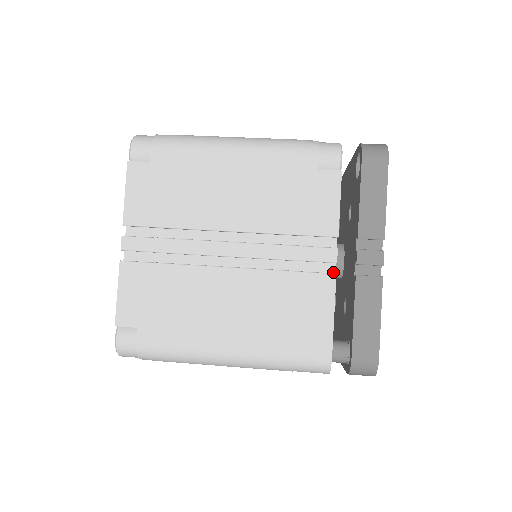
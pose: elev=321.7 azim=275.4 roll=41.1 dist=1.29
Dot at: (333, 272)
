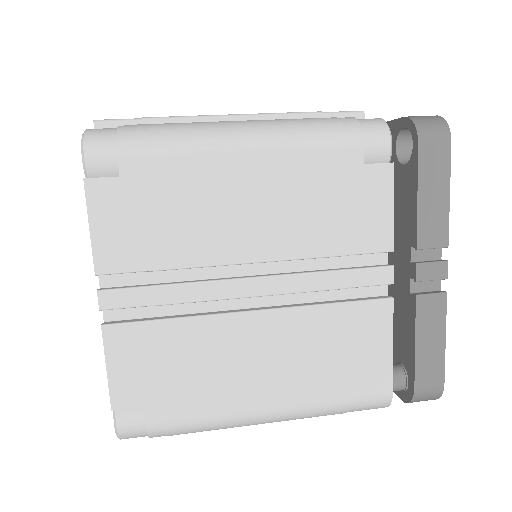
Dot at: (385, 292)
